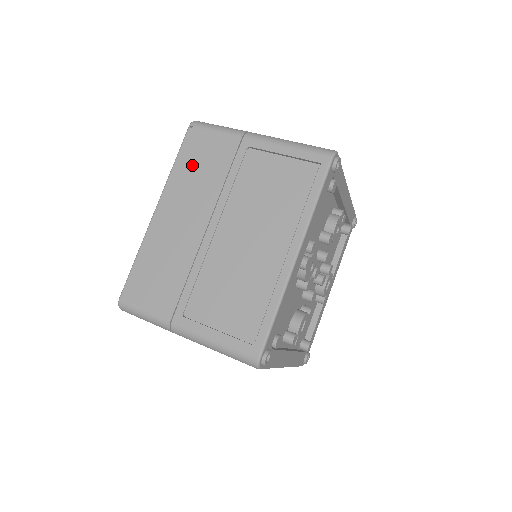
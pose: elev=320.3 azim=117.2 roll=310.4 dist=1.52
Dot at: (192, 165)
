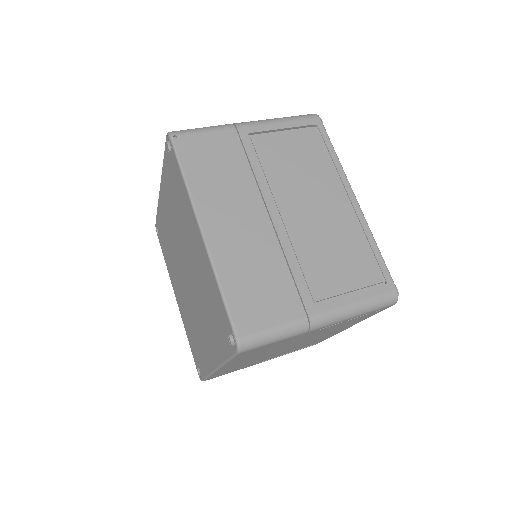
Dot at: (206, 170)
